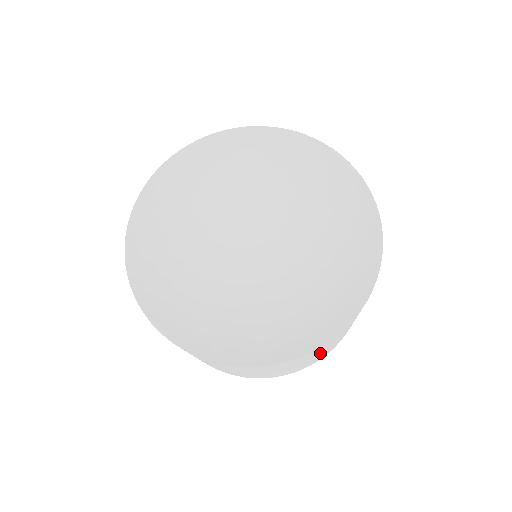
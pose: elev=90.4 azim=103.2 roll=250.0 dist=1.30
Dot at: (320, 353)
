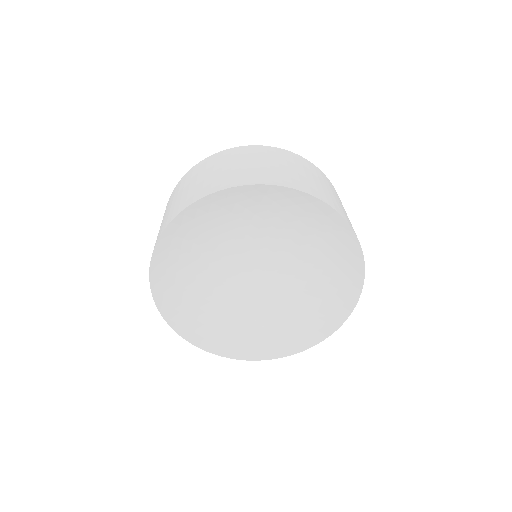
Dot at: occluded
